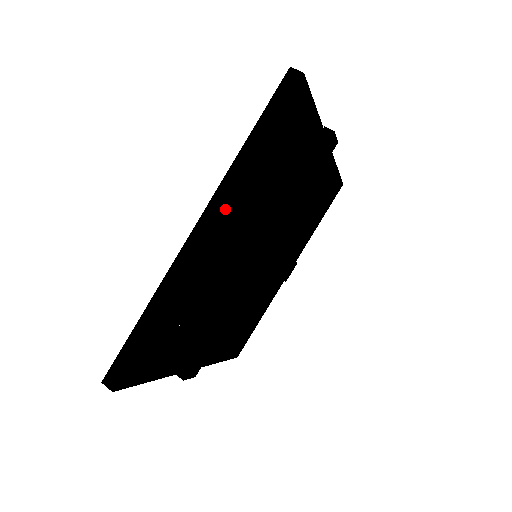
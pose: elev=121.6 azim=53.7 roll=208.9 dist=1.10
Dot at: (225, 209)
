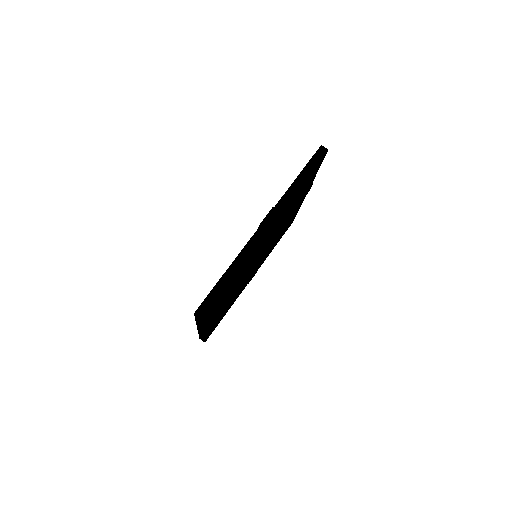
Dot at: (205, 328)
